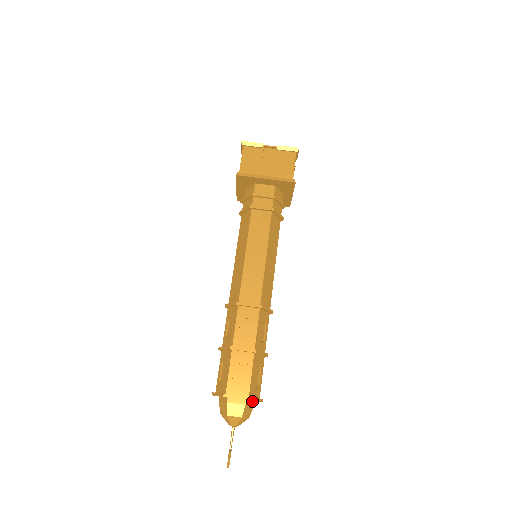
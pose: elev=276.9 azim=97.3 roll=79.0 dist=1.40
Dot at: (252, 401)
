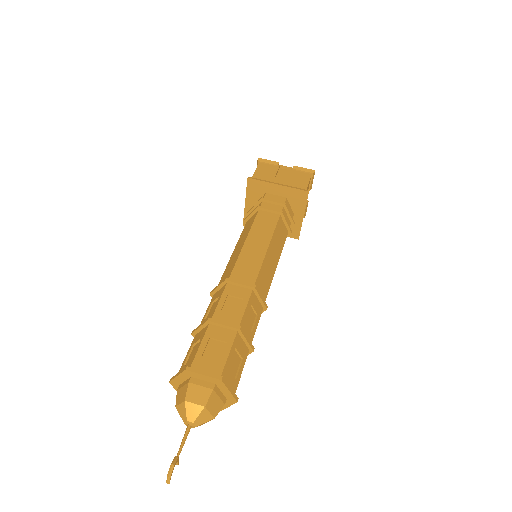
Dot at: (223, 395)
